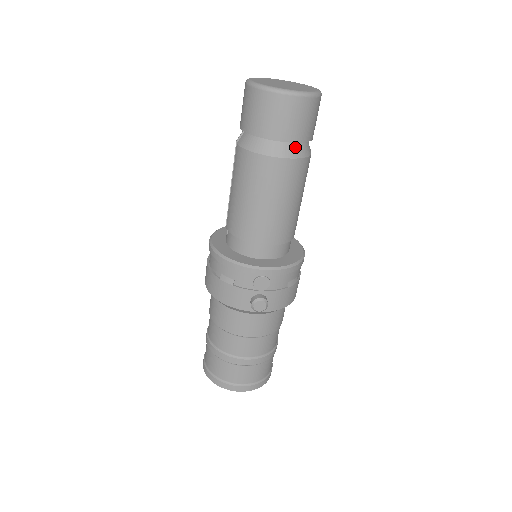
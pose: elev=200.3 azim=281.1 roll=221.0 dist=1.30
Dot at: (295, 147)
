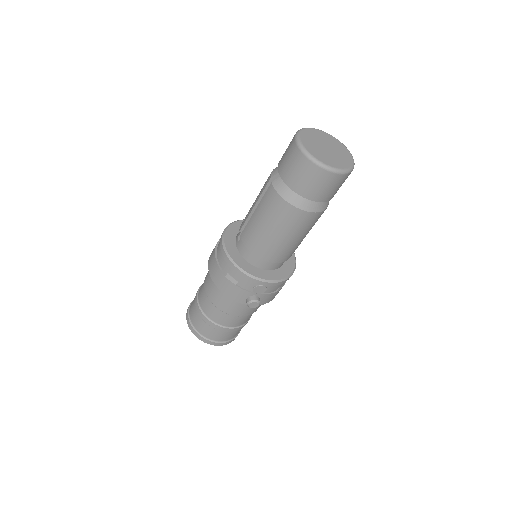
Dot at: (320, 203)
